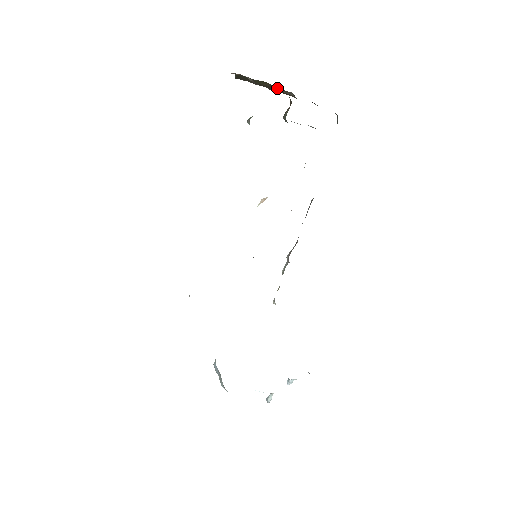
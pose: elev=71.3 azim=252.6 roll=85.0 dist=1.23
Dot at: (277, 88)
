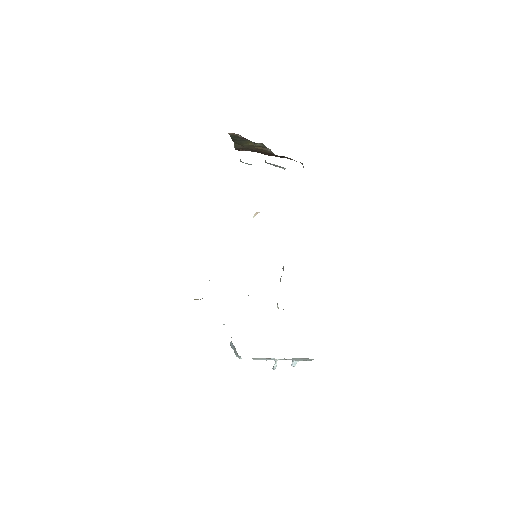
Dot at: (260, 147)
